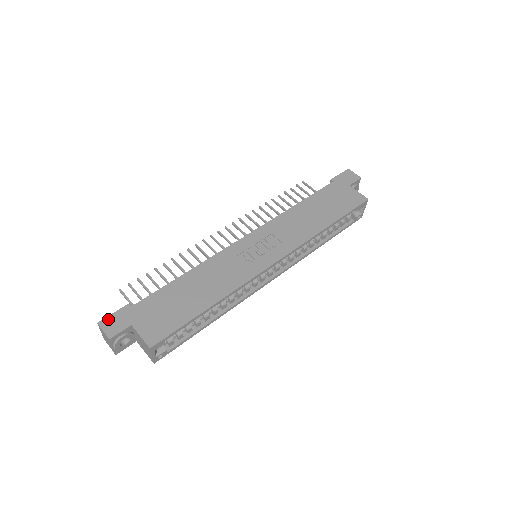
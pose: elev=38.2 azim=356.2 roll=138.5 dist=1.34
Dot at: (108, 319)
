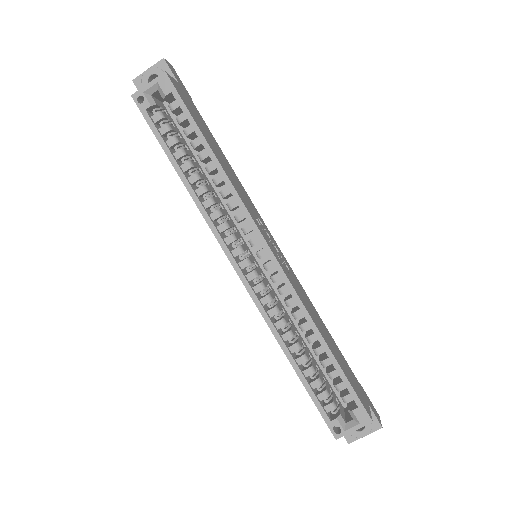
Dot at: (177, 75)
